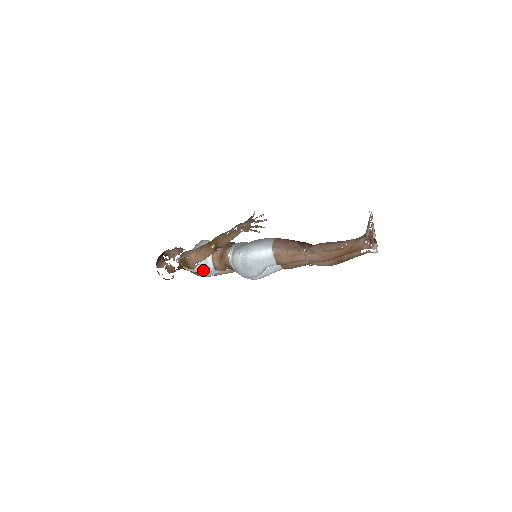
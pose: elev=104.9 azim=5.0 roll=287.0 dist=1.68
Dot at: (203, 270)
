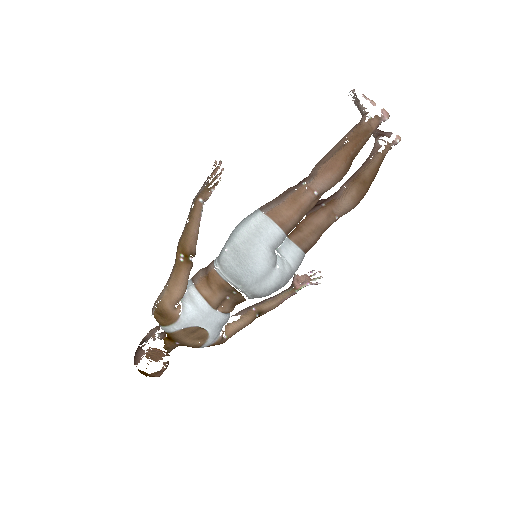
Dot at: (194, 315)
